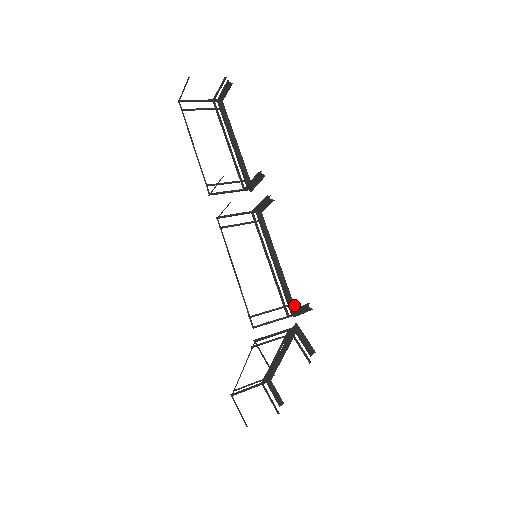
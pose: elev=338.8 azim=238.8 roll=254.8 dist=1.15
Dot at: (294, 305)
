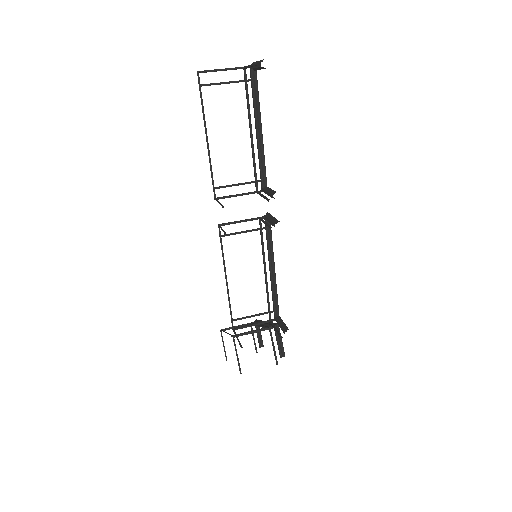
Dot at: occluded
